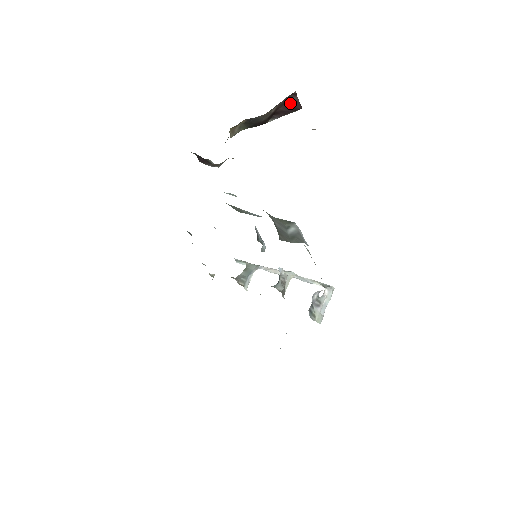
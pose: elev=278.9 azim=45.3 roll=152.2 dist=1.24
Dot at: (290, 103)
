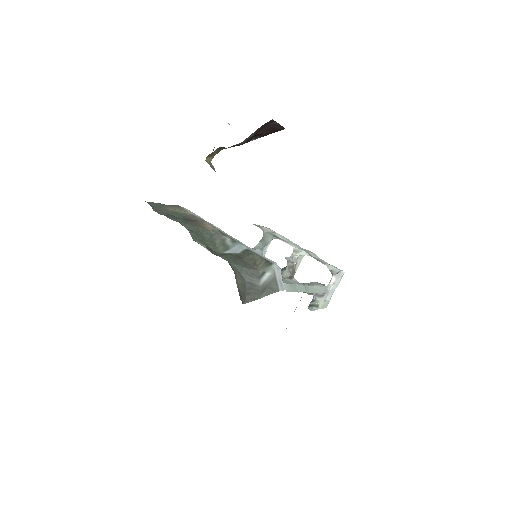
Dot at: (270, 127)
